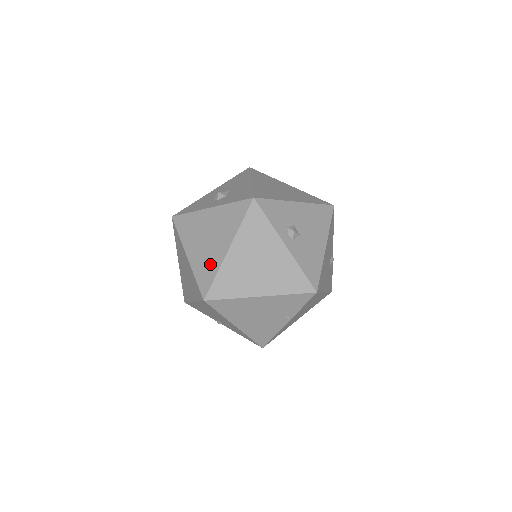
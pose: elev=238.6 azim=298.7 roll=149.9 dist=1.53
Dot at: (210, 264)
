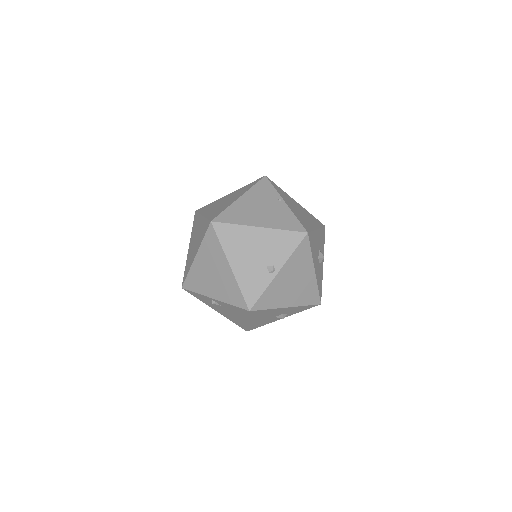
Dot at: (202, 228)
